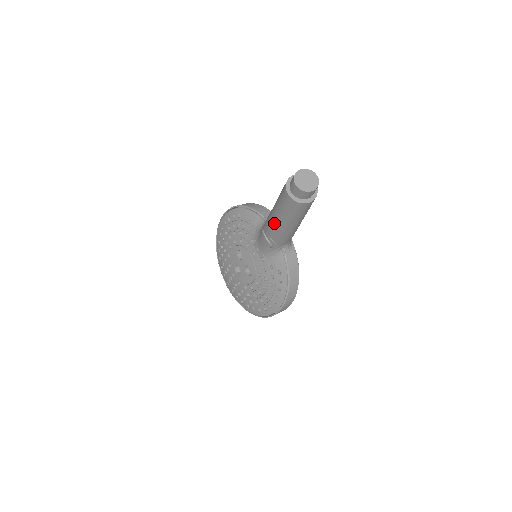
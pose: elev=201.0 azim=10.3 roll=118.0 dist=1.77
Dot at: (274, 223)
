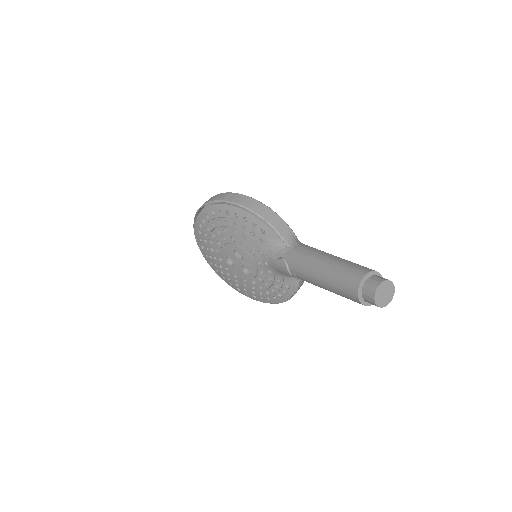
Dot at: (314, 282)
